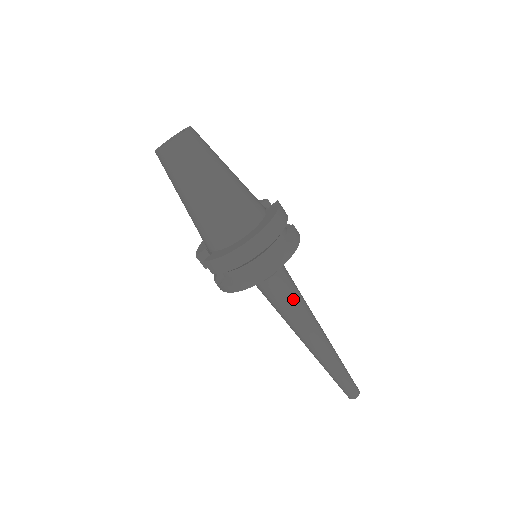
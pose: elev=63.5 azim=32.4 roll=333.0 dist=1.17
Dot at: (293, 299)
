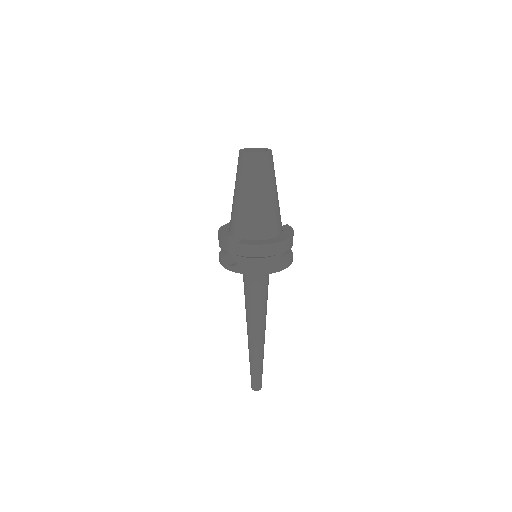
Dot at: (266, 297)
